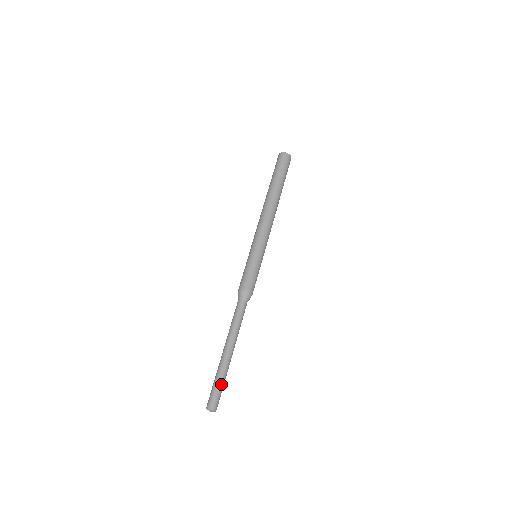
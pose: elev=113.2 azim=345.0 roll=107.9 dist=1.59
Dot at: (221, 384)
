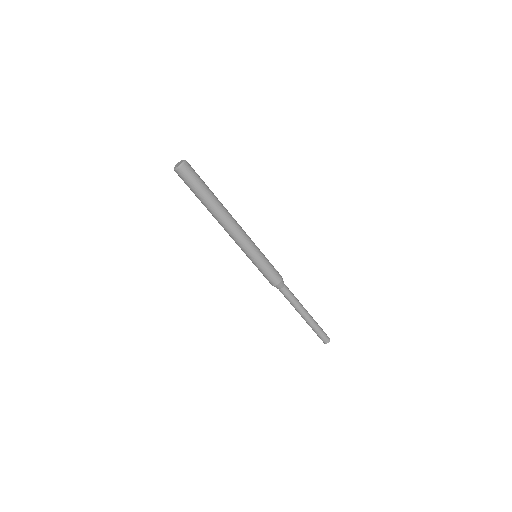
Dot at: (320, 329)
